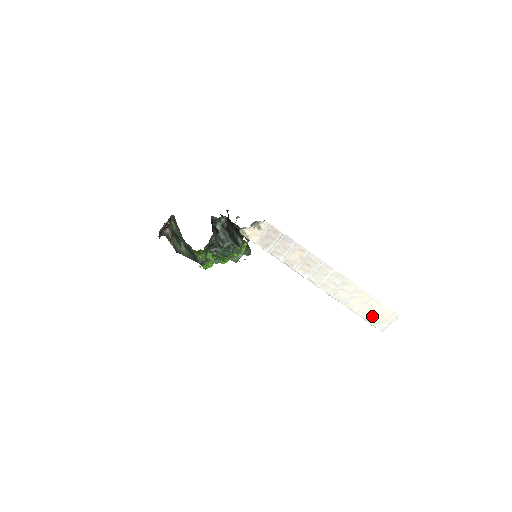
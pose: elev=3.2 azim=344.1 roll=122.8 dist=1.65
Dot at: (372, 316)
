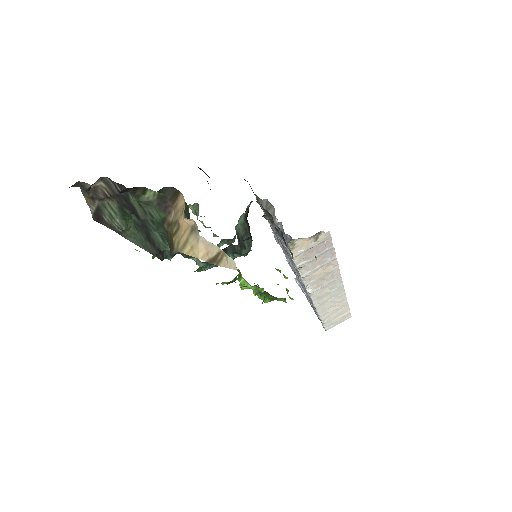
Dot at: (331, 320)
